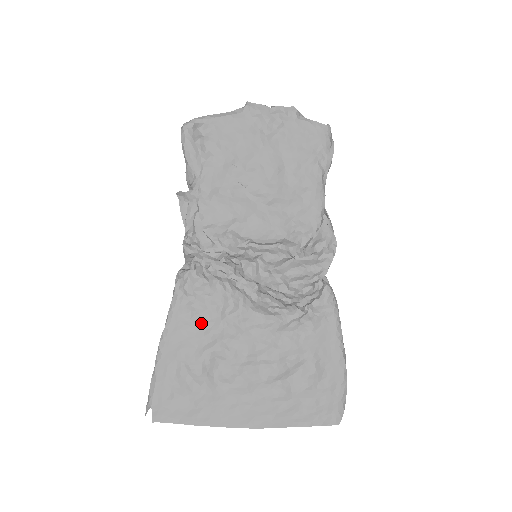
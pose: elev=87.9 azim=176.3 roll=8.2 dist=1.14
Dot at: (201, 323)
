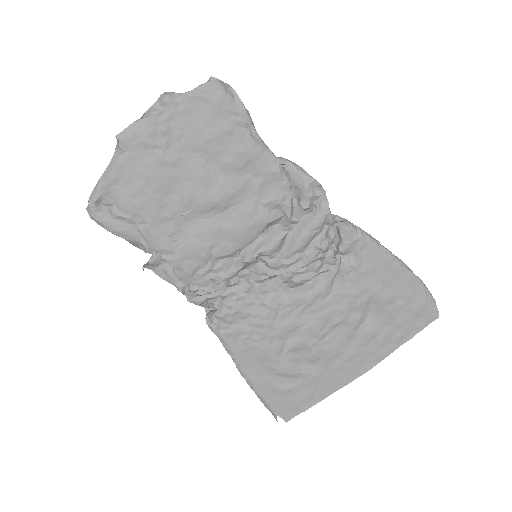
Dot at: (260, 341)
